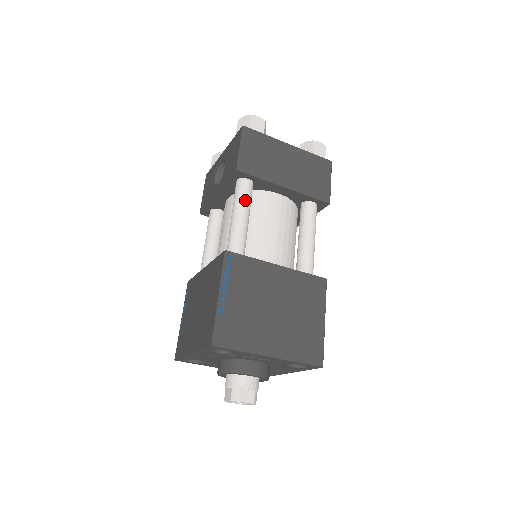
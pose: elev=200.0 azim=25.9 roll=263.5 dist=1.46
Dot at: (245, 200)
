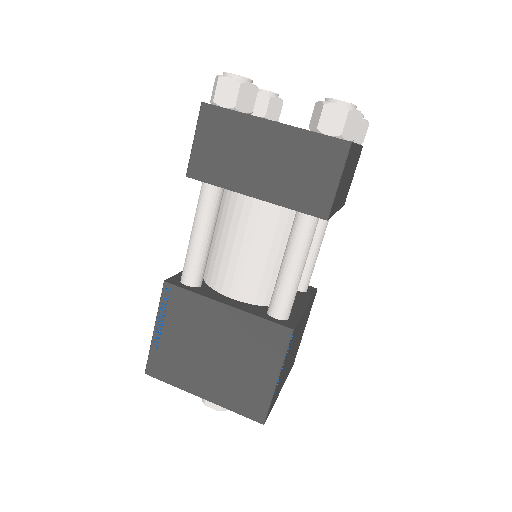
Dot at: (202, 213)
